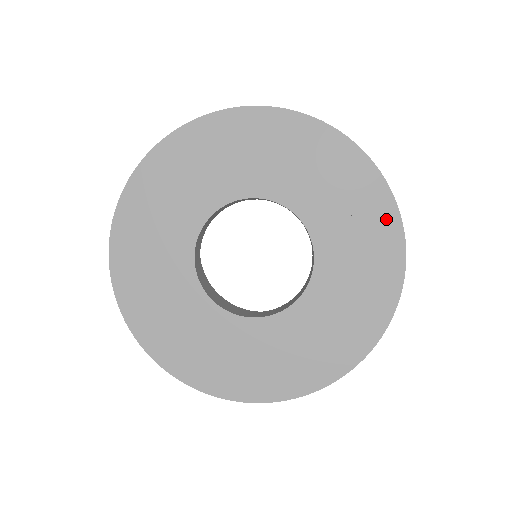
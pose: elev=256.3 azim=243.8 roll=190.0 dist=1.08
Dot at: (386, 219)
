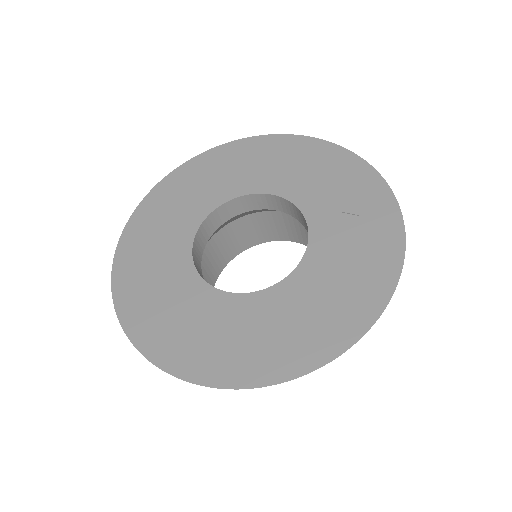
Dot at: (389, 227)
